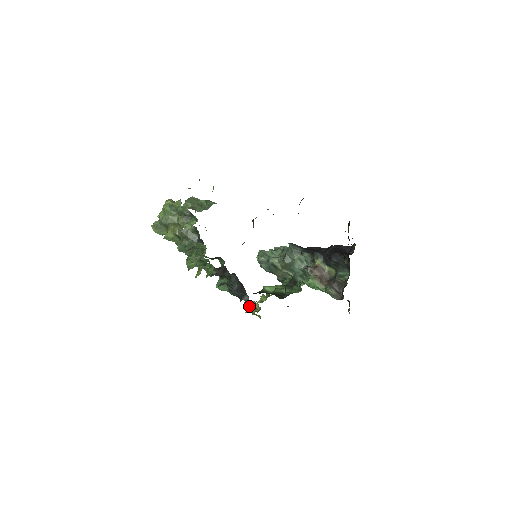
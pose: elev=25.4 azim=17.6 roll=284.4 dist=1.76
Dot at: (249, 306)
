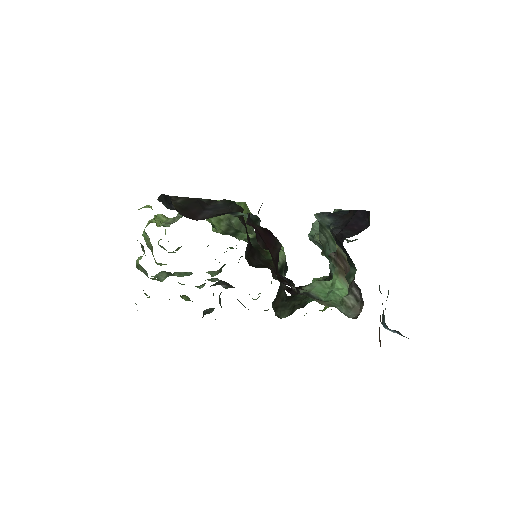
Dot at: occluded
